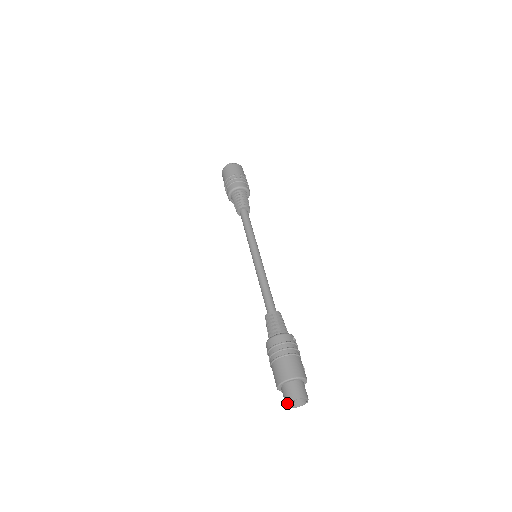
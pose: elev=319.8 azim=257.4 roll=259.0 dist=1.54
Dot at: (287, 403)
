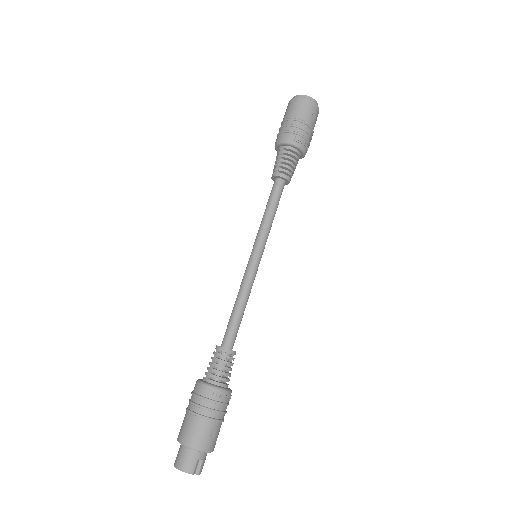
Dot at: occluded
